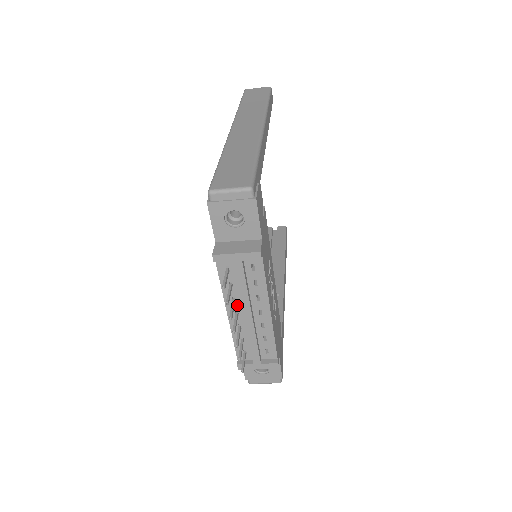
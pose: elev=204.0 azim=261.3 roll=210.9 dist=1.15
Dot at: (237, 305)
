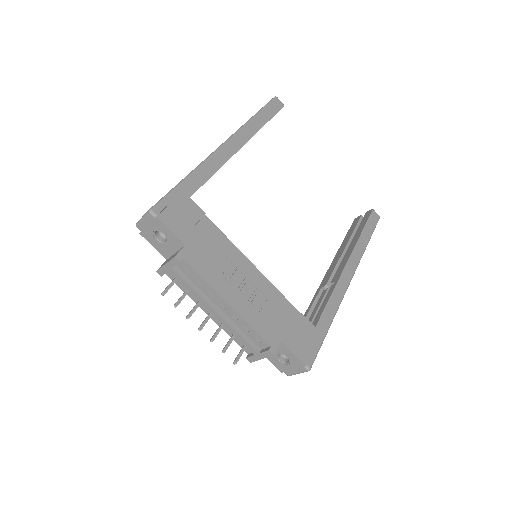
Dot at: occluded
